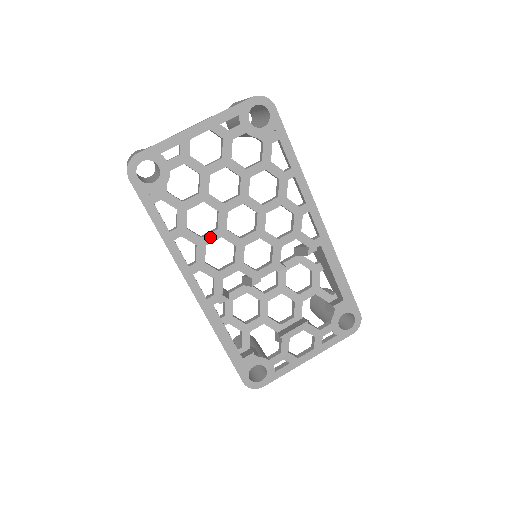
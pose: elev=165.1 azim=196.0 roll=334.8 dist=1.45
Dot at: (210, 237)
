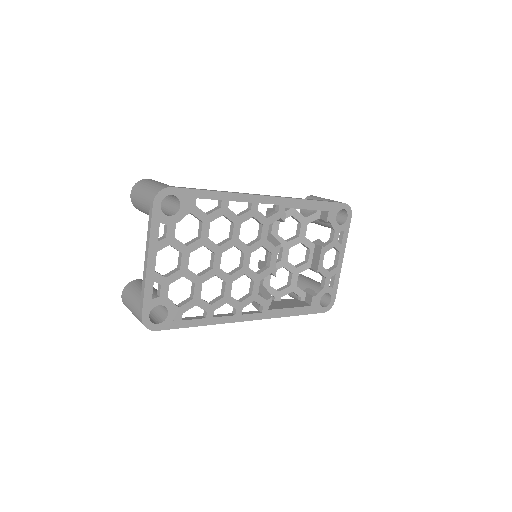
Dot at: (227, 290)
